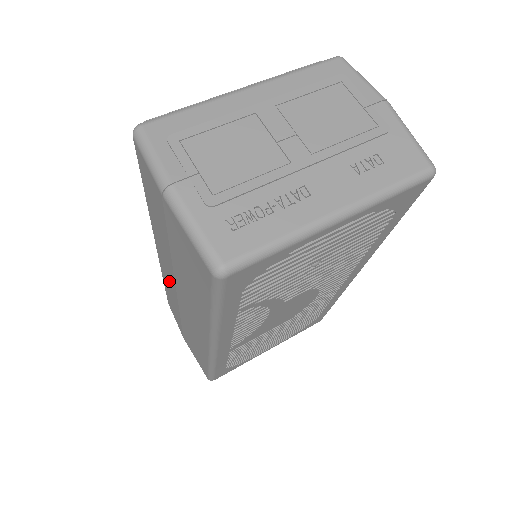
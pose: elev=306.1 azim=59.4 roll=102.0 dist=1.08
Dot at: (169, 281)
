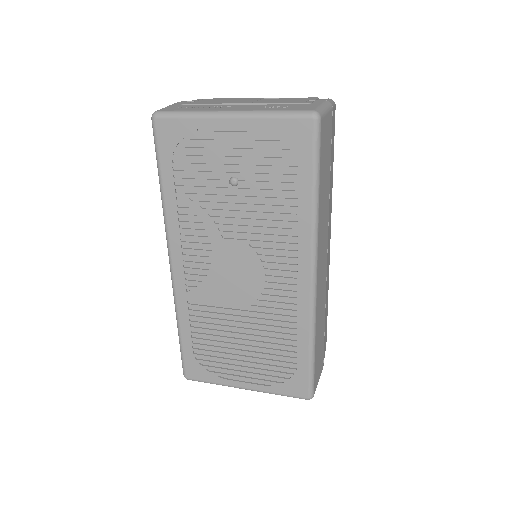
Dot at: occluded
